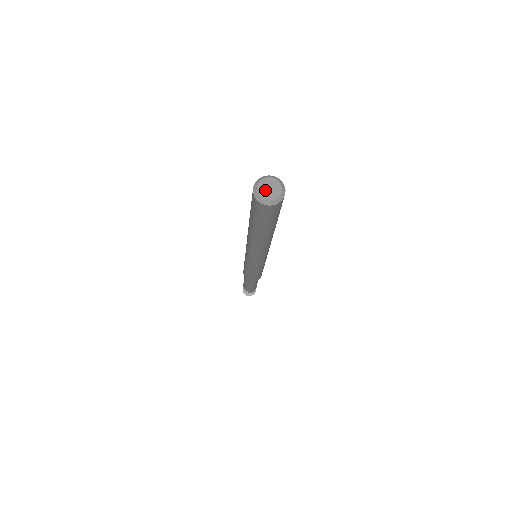
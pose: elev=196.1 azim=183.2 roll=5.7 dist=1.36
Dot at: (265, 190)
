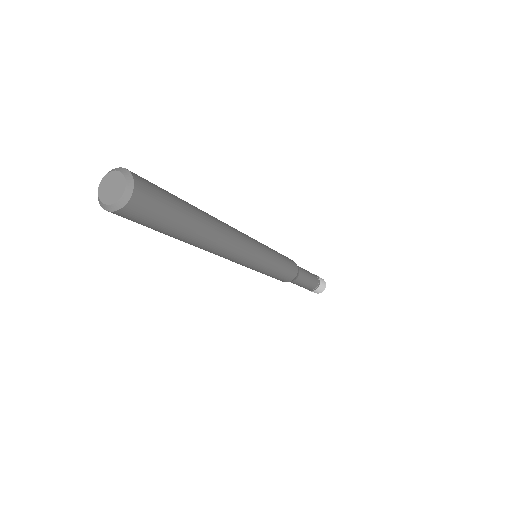
Dot at: (108, 184)
